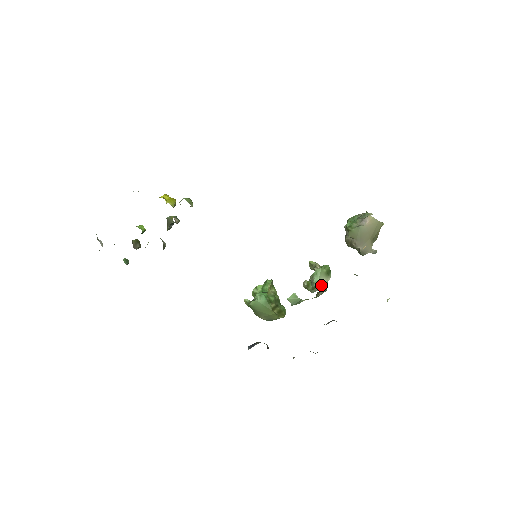
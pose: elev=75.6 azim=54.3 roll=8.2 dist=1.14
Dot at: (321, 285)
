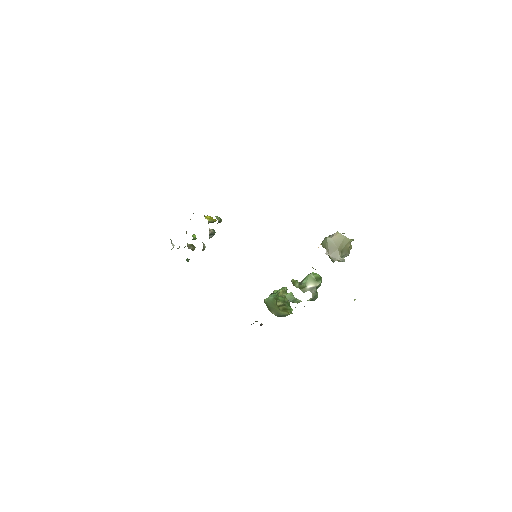
Dot at: (309, 287)
